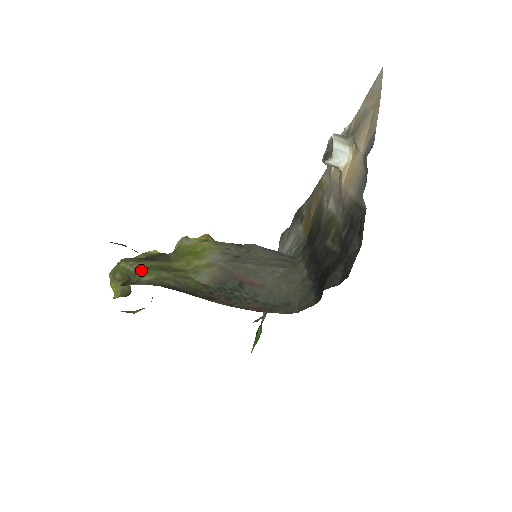
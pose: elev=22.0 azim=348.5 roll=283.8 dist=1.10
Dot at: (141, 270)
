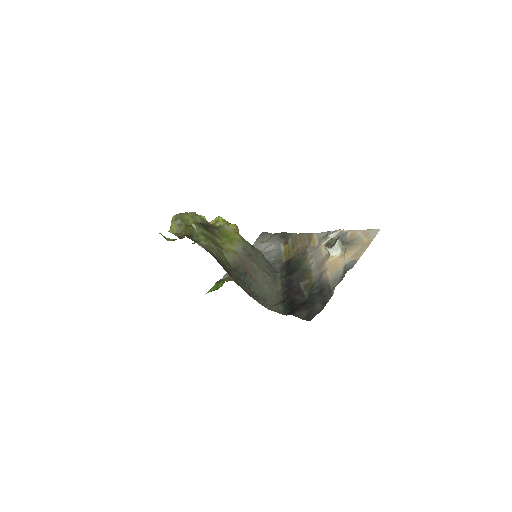
Dot at: (202, 235)
